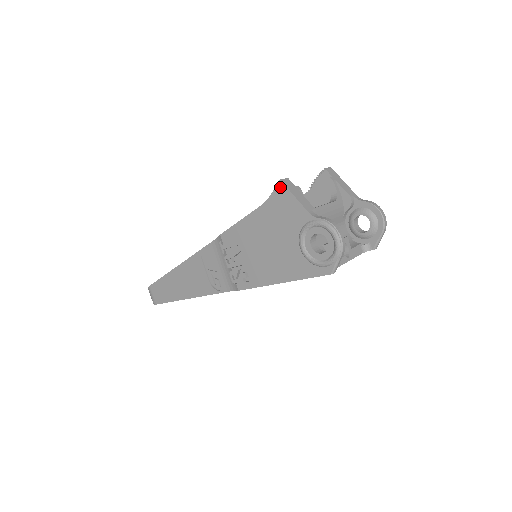
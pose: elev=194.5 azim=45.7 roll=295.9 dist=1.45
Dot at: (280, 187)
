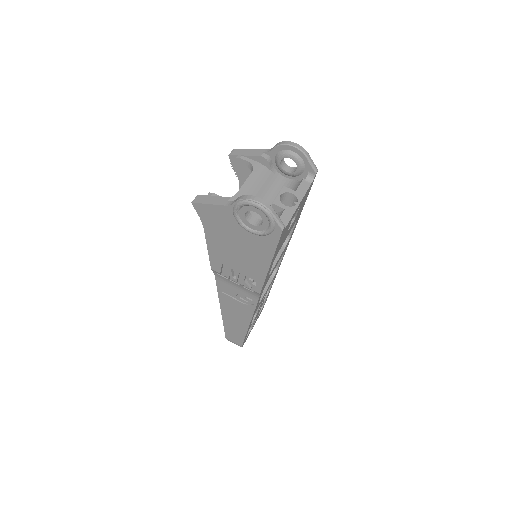
Dot at: (197, 207)
